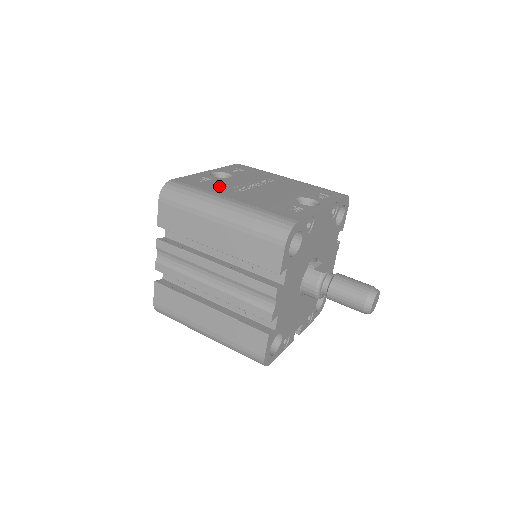
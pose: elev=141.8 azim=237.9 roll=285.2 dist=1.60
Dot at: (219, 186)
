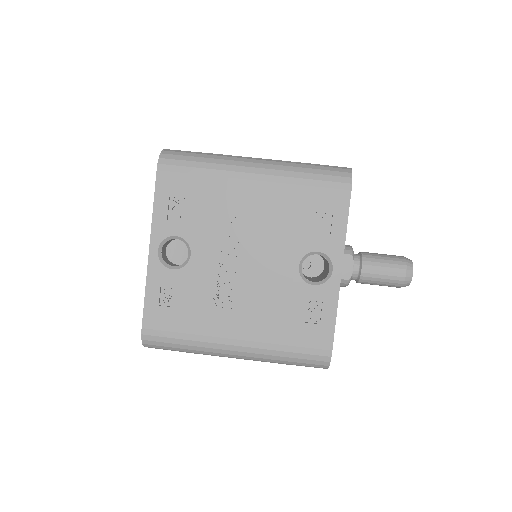
Dot at: (200, 306)
